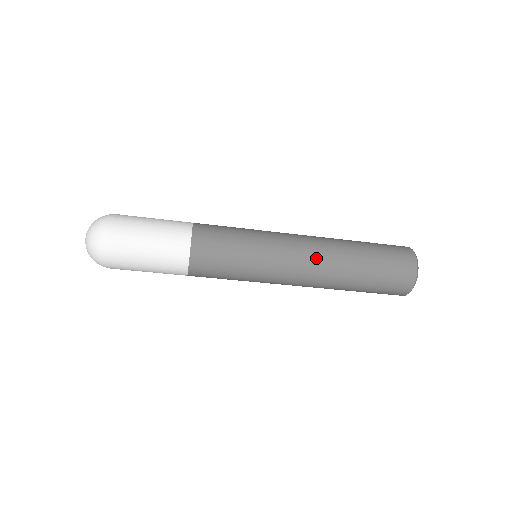
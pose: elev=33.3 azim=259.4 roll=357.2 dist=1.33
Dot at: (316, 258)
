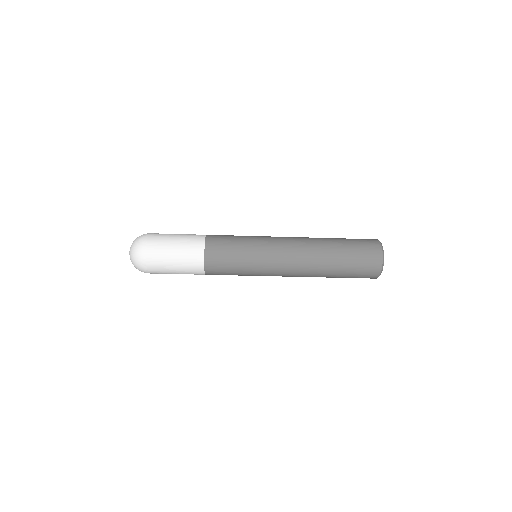
Dot at: (300, 257)
